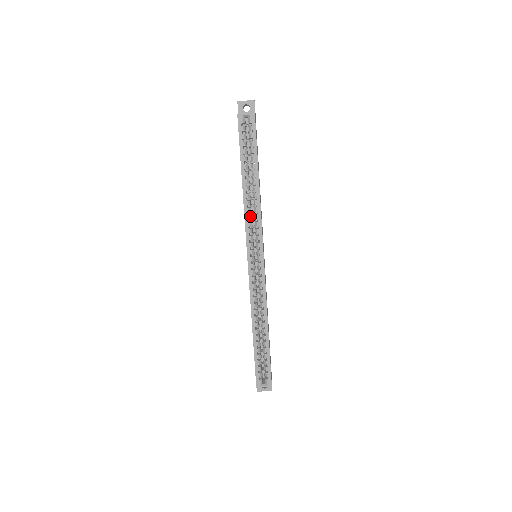
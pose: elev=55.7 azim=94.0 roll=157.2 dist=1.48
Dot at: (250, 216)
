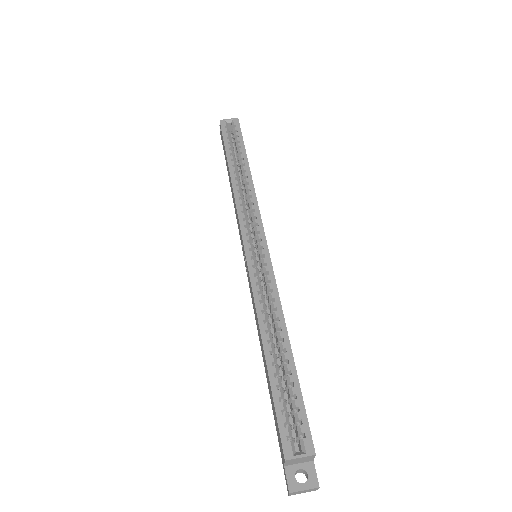
Dot at: (242, 201)
